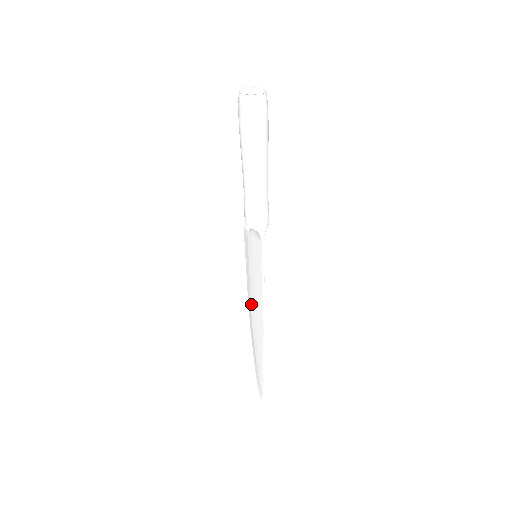
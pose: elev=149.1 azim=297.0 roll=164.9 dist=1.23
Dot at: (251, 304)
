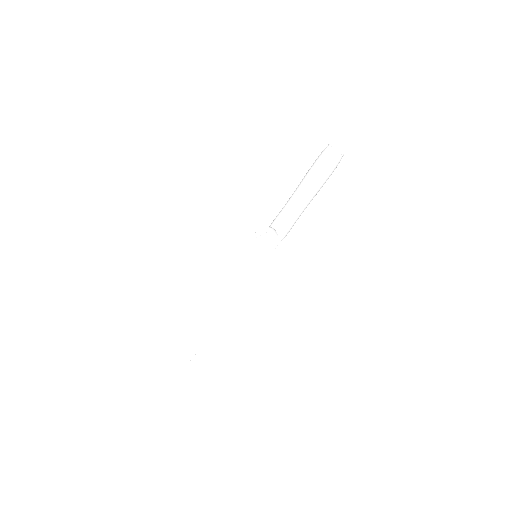
Dot at: (217, 294)
